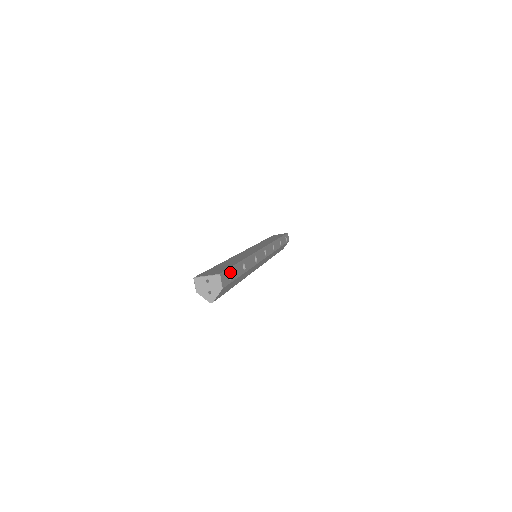
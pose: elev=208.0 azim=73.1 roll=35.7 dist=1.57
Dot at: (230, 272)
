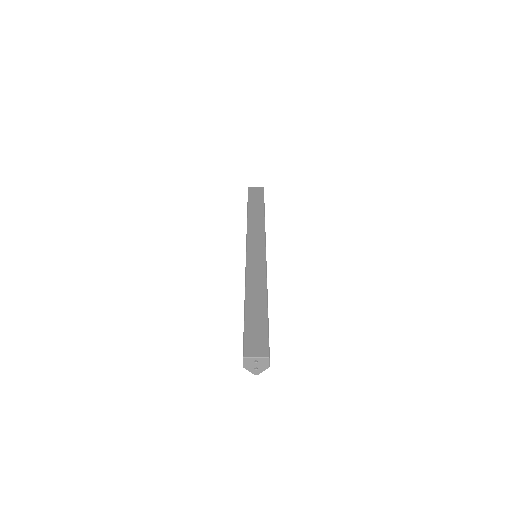
Dot at: occluded
